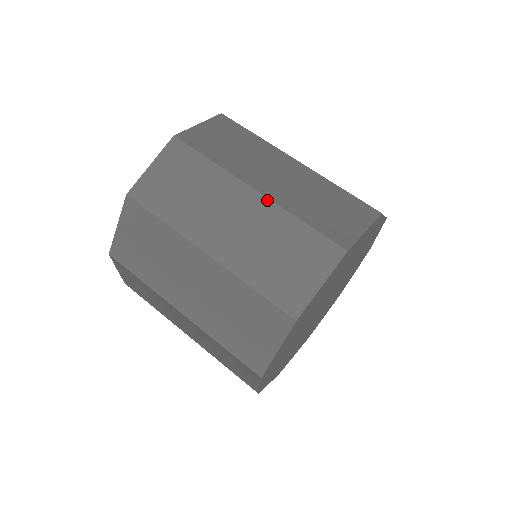
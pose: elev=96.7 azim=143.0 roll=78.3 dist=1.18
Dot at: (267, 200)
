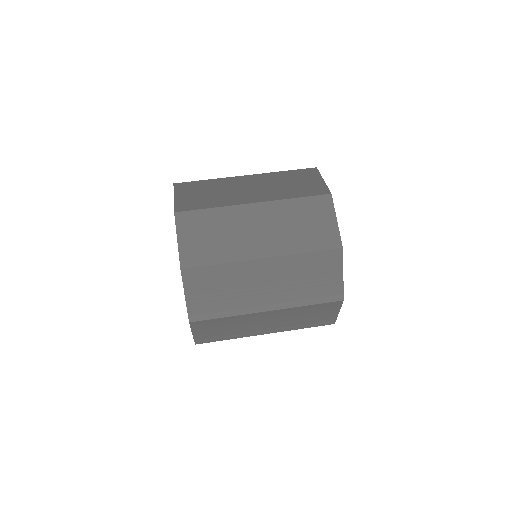
Dot at: (266, 203)
